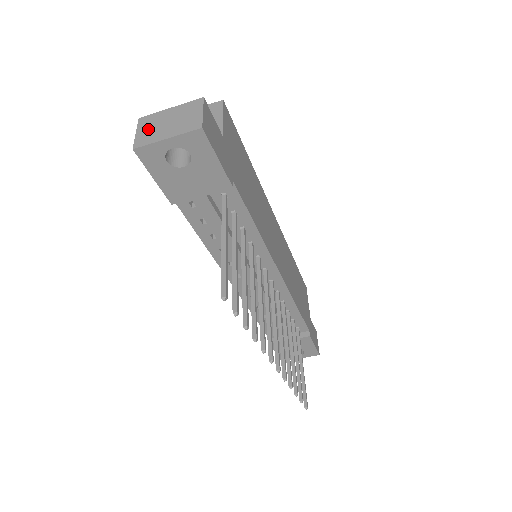
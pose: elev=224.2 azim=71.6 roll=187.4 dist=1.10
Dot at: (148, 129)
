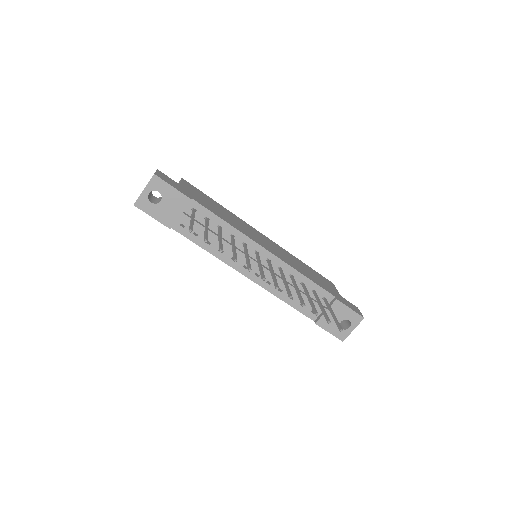
Dot at: occluded
